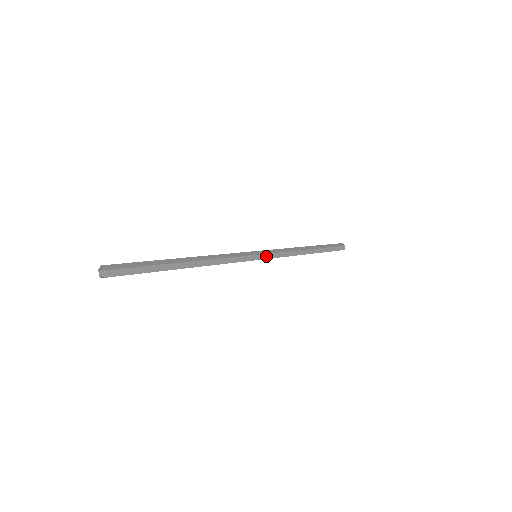
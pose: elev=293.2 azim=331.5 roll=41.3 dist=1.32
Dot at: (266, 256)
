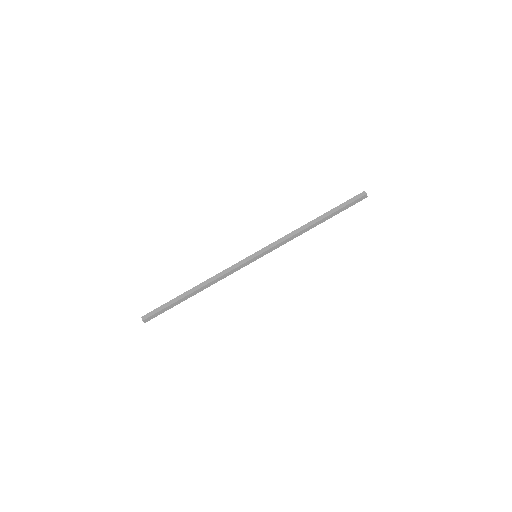
Dot at: (265, 253)
